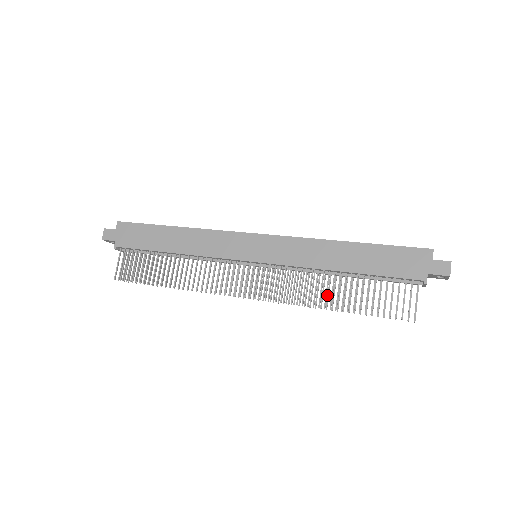
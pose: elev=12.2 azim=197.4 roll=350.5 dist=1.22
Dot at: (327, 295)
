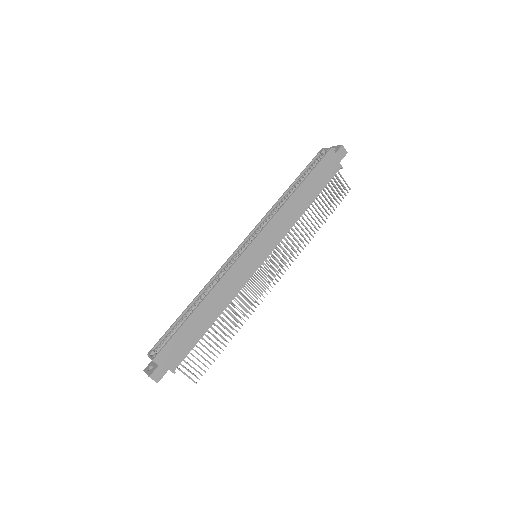
Dot at: occluded
